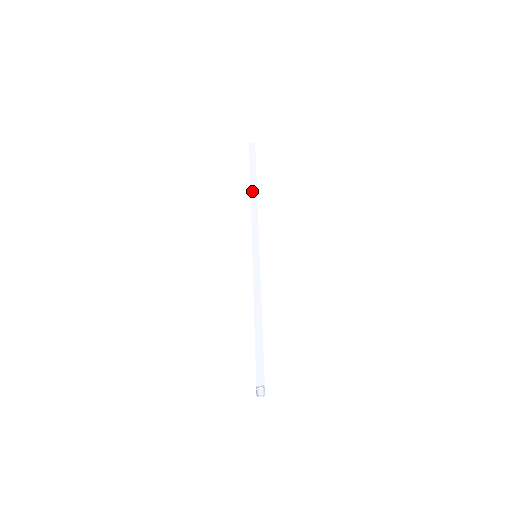
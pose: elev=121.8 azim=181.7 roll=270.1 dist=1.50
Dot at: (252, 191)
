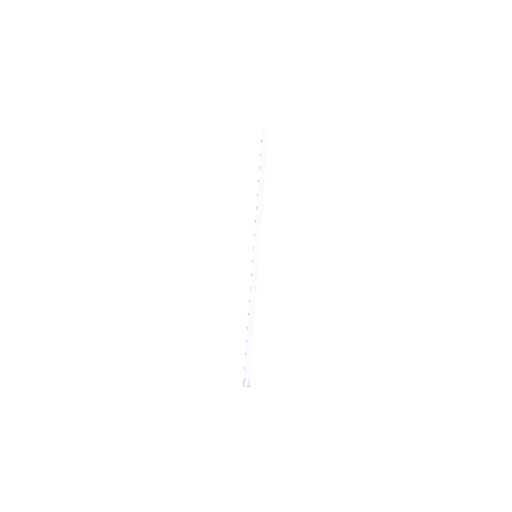
Dot at: (260, 186)
